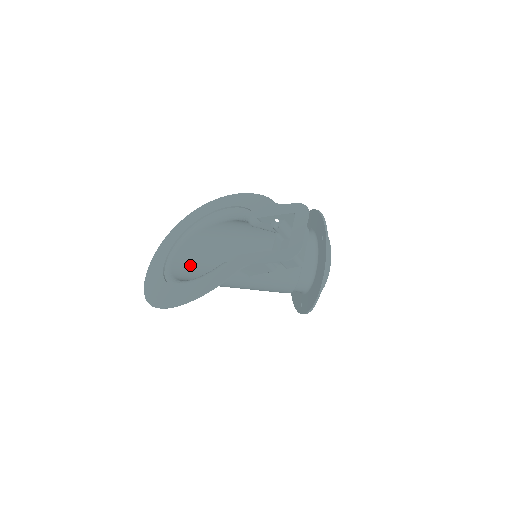
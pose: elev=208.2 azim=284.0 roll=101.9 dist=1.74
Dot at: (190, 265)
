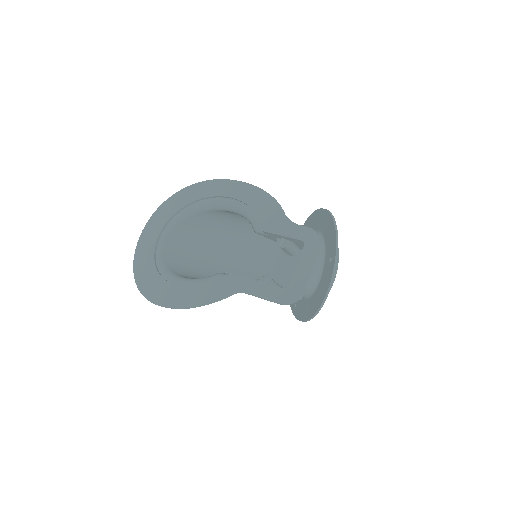
Dot at: (185, 247)
